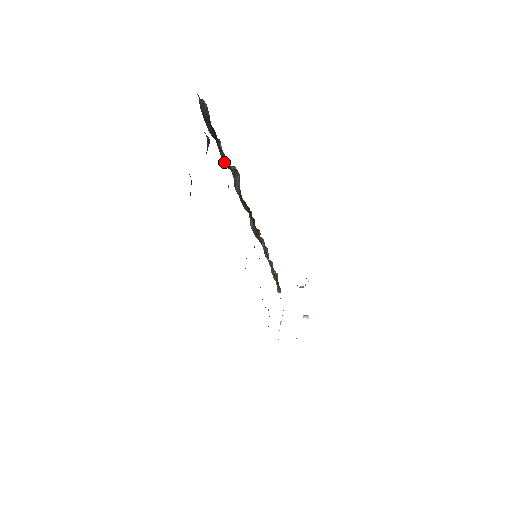
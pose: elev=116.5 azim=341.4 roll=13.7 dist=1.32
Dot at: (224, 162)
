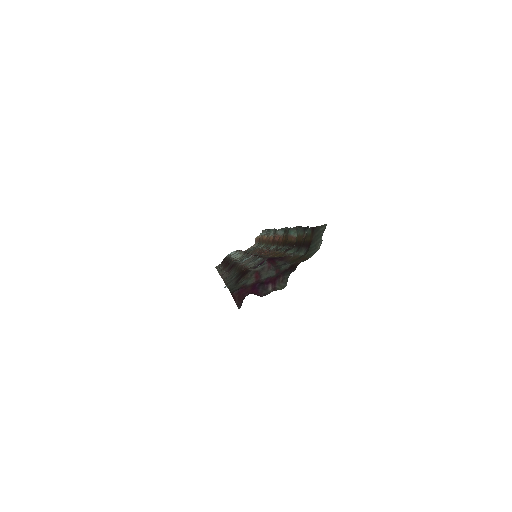
Dot at: (299, 232)
